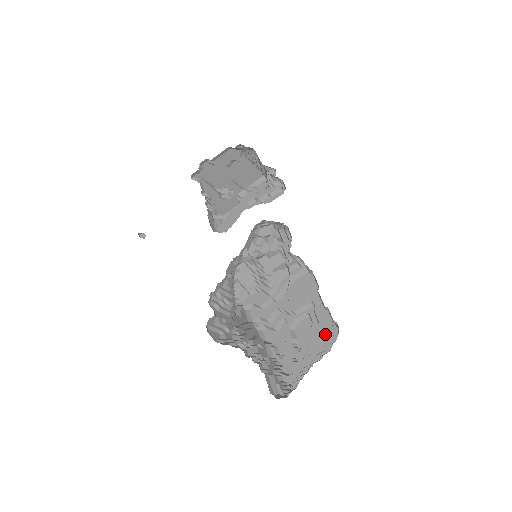
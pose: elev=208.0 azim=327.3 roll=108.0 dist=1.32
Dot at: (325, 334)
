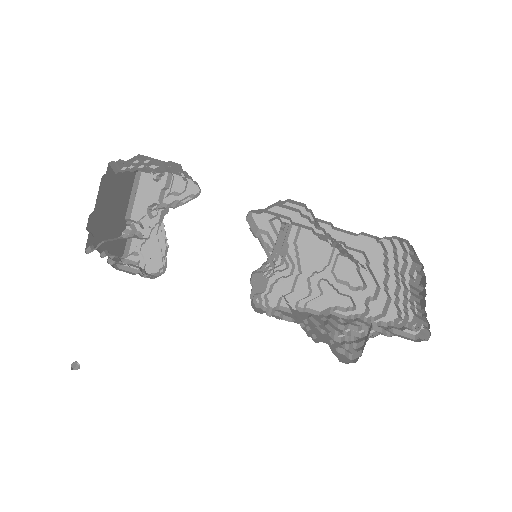
Dot at: (379, 254)
